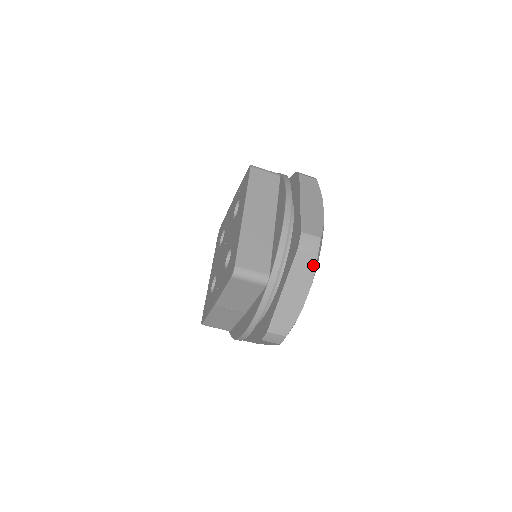
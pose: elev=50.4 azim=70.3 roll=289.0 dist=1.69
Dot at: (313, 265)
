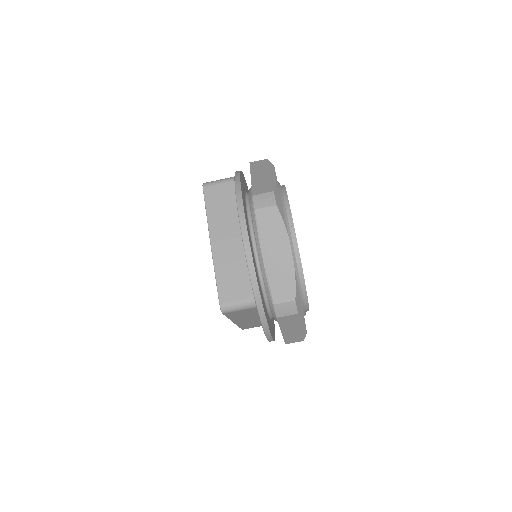
Dot at: (268, 163)
